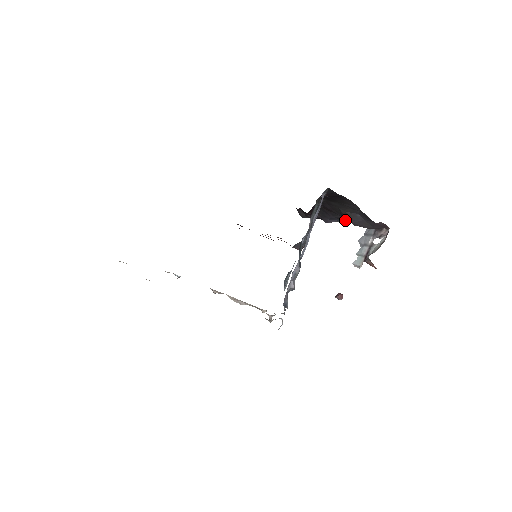
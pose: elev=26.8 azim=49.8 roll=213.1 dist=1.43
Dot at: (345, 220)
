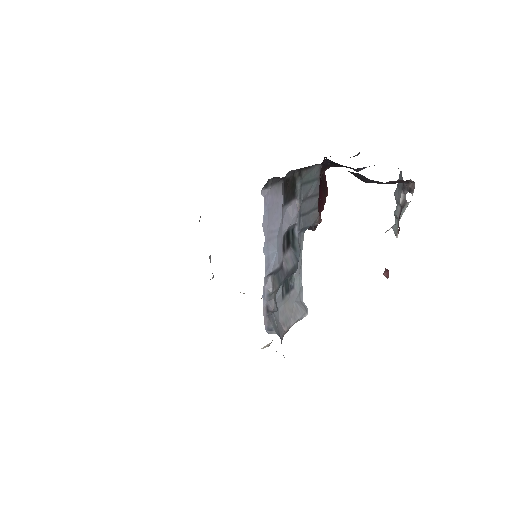
Dot at: occluded
